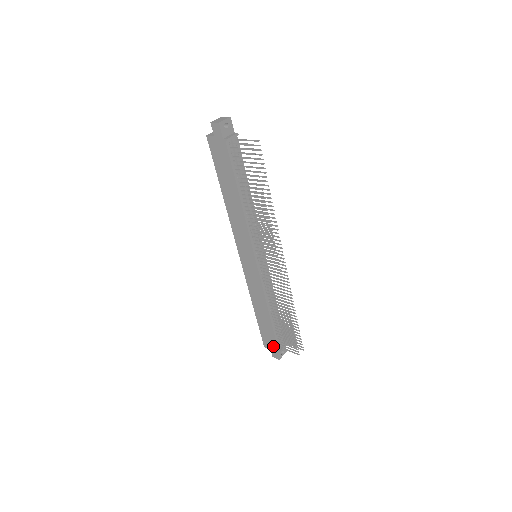
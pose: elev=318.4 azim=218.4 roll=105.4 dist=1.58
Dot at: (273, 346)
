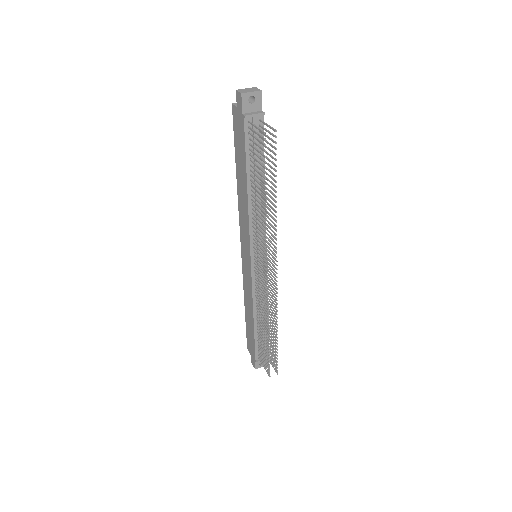
Dot at: (253, 353)
